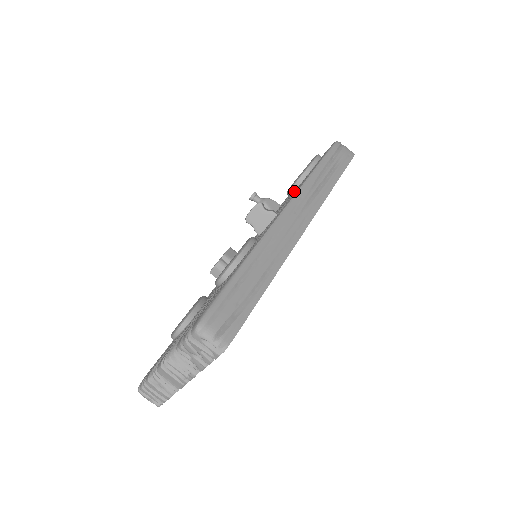
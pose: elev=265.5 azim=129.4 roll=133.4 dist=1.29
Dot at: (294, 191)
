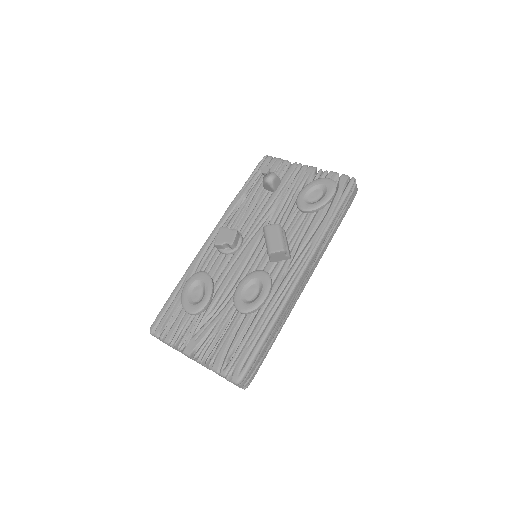
Dot at: (306, 224)
